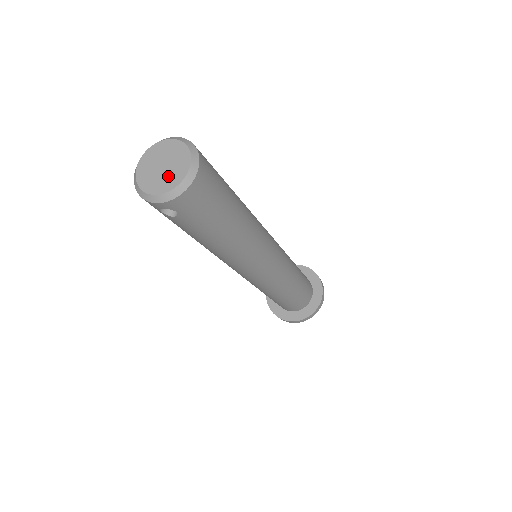
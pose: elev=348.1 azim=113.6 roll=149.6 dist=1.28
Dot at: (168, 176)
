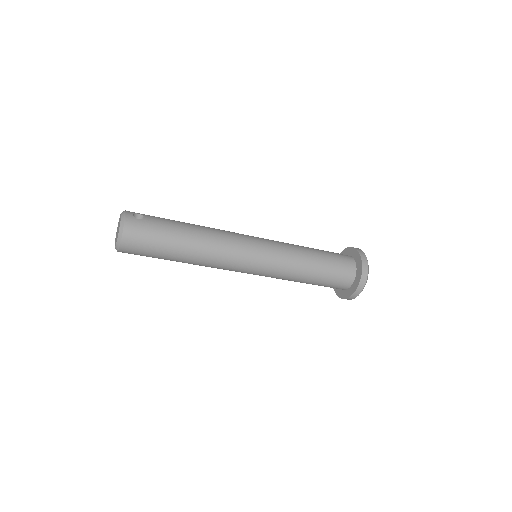
Dot at: (116, 238)
